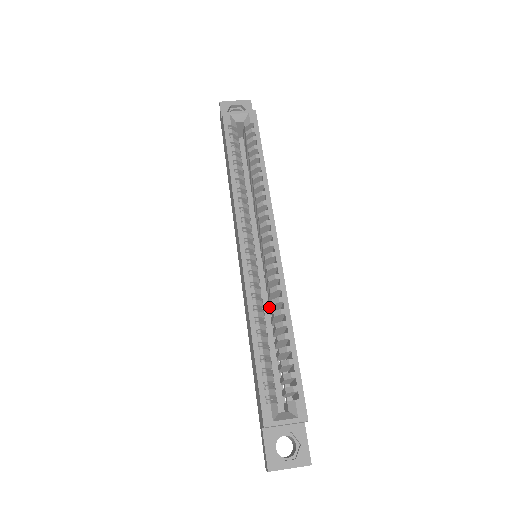
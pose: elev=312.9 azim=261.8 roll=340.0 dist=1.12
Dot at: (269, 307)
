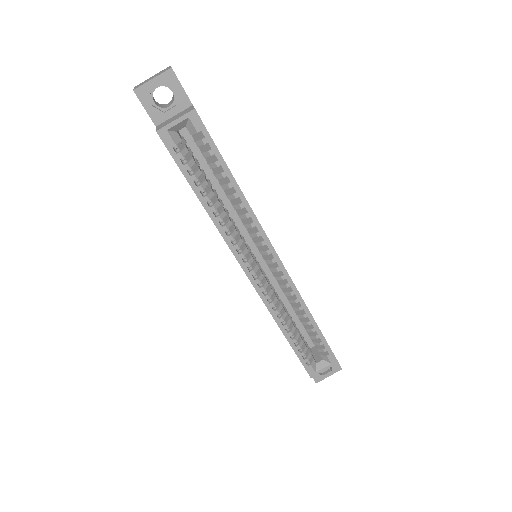
Dot at: occluded
